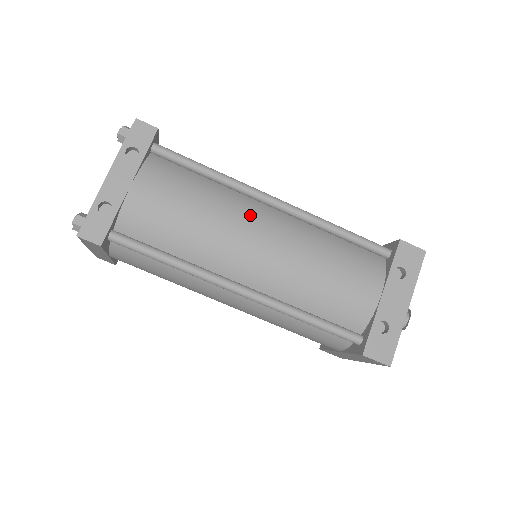
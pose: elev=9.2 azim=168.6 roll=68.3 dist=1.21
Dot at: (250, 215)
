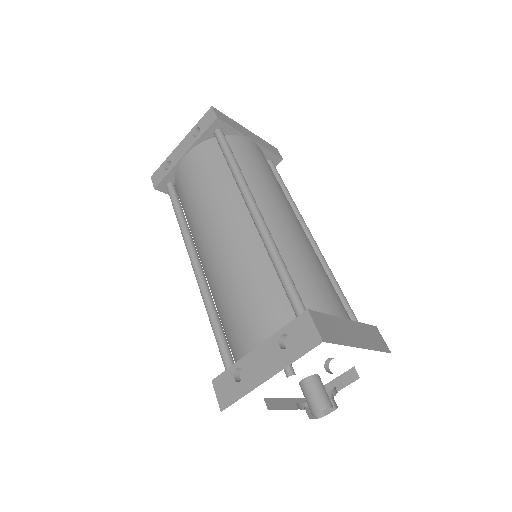
Dot at: (226, 211)
